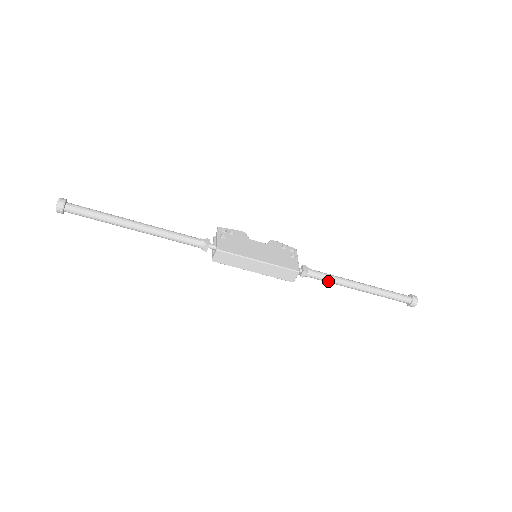
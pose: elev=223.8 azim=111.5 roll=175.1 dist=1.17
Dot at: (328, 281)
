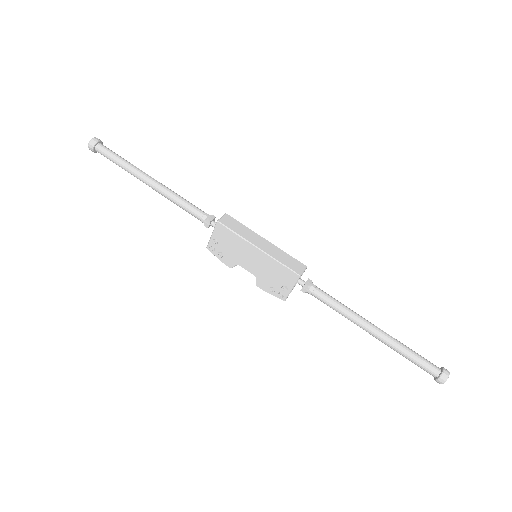
Dot at: (336, 302)
